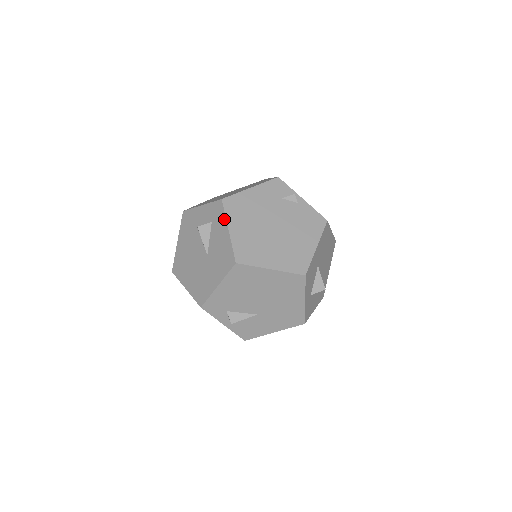
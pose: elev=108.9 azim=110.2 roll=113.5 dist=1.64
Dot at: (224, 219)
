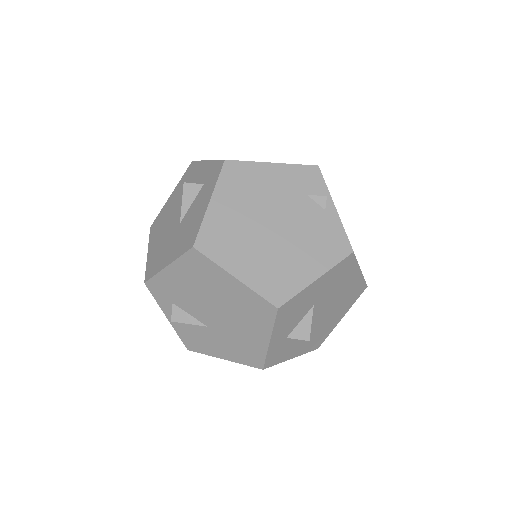
Dot at: (213, 186)
